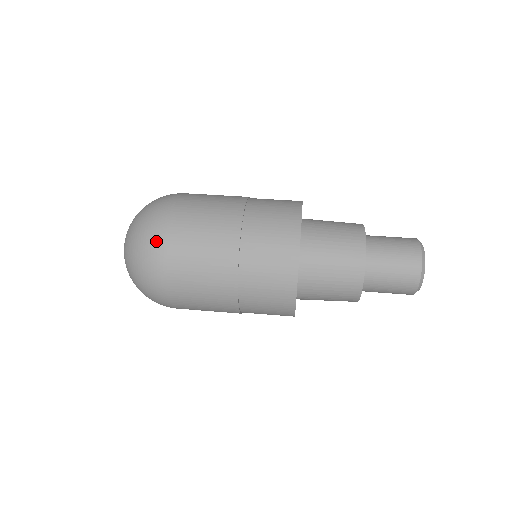
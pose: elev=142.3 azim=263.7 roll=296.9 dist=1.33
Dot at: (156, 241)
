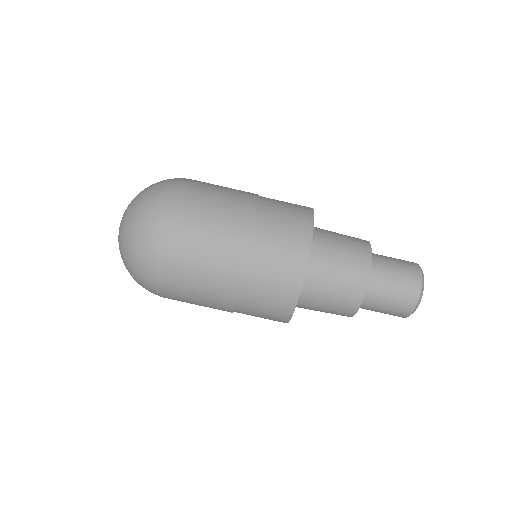
Dot at: (161, 225)
